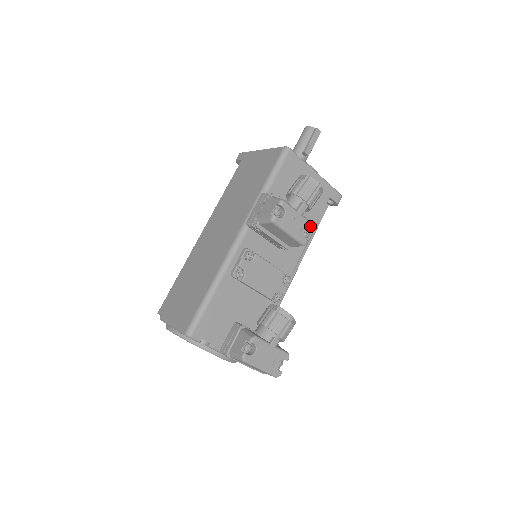
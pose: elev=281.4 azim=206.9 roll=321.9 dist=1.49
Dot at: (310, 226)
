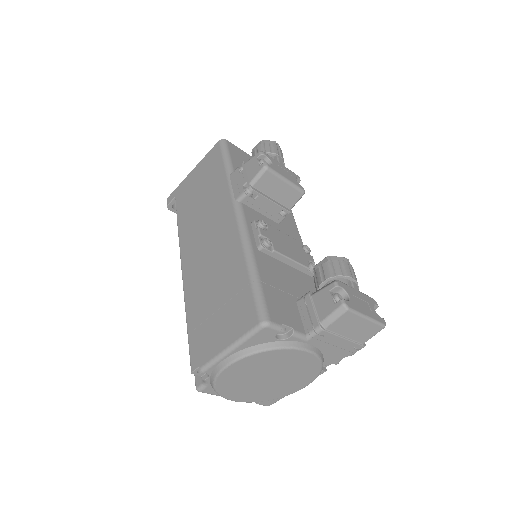
Dot at: (296, 176)
